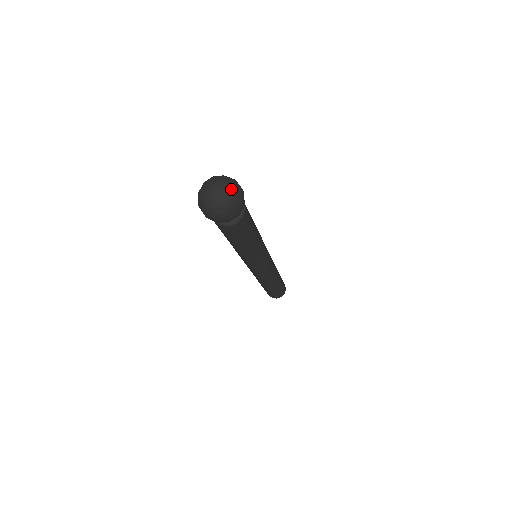
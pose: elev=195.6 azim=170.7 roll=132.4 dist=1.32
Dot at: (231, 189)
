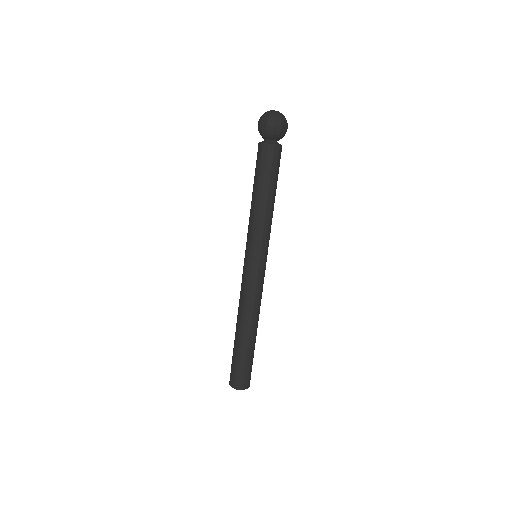
Dot at: (282, 115)
